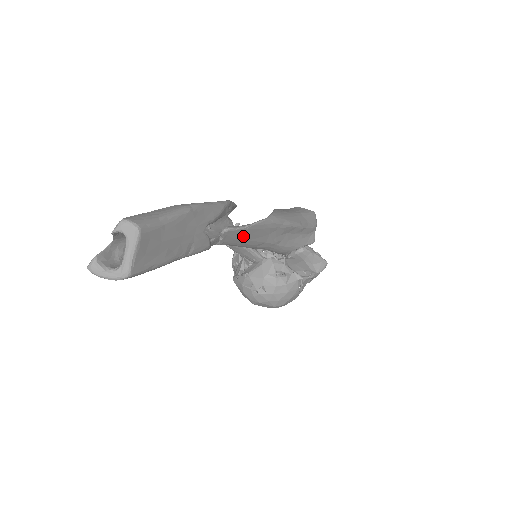
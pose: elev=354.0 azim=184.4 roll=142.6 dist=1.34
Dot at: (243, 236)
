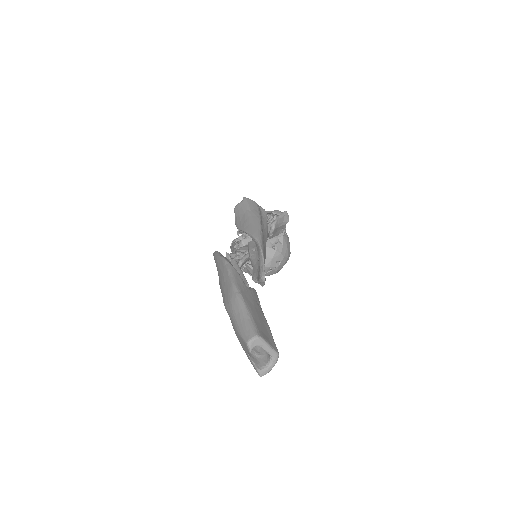
Dot at: occluded
